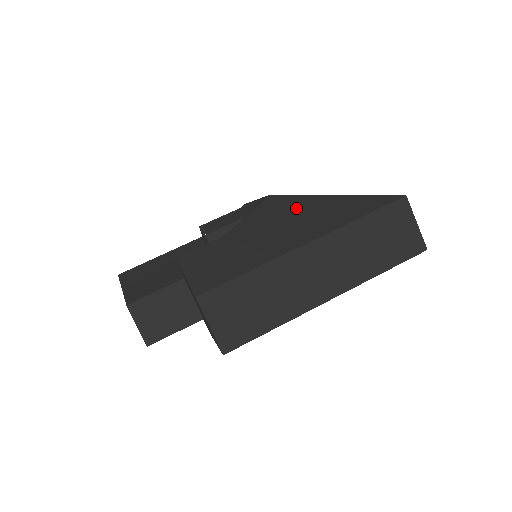
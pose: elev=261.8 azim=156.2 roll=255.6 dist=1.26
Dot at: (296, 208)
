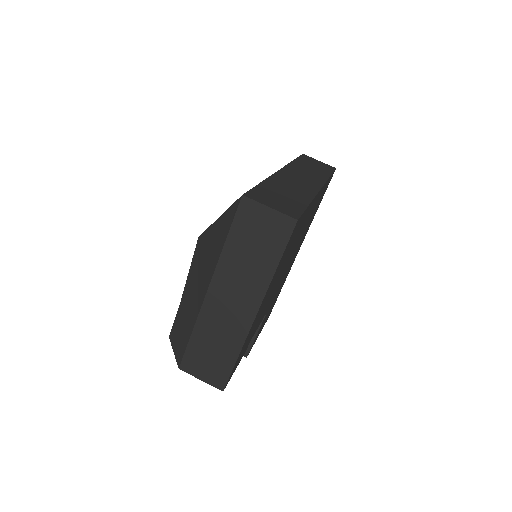
Dot at: (205, 247)
